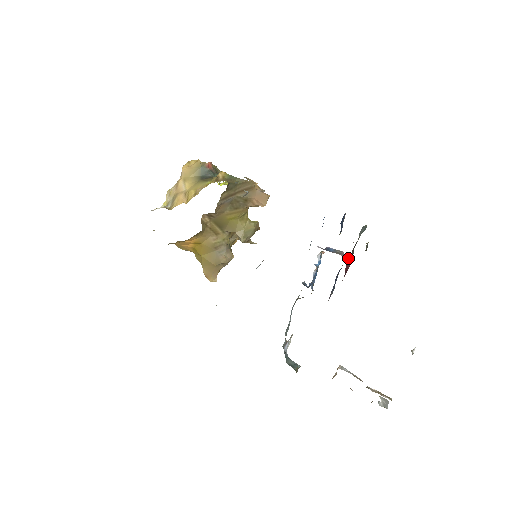
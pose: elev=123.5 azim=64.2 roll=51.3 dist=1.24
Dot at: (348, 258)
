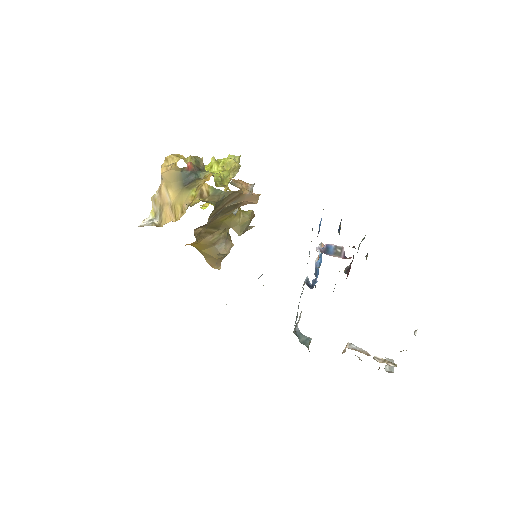
Dot at: (348, 267)
